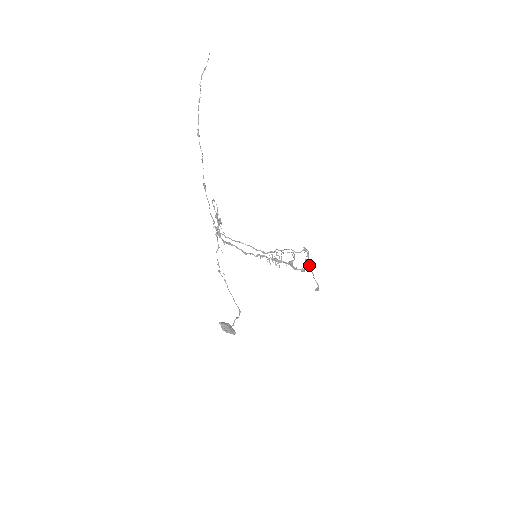
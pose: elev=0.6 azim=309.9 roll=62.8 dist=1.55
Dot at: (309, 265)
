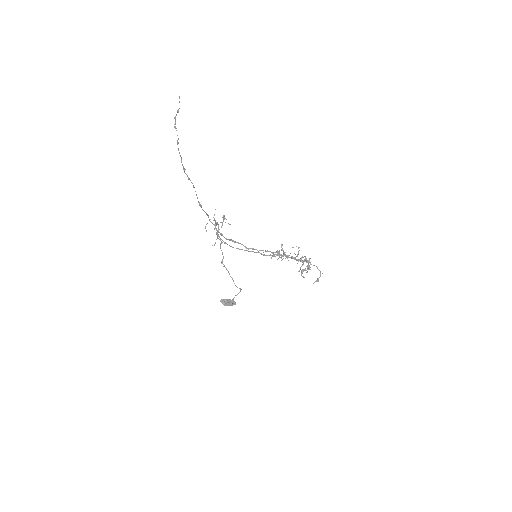
Dot at: (308, 269)
